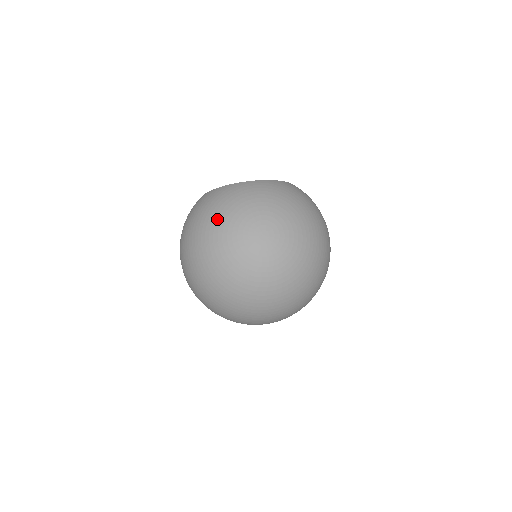
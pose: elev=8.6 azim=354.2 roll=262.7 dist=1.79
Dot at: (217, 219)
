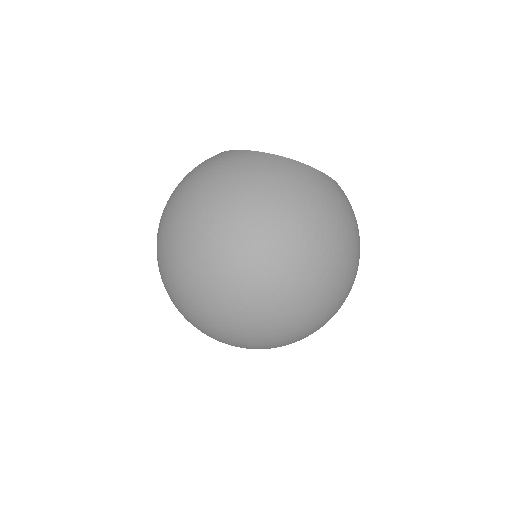
Dot at: (175, 189)
